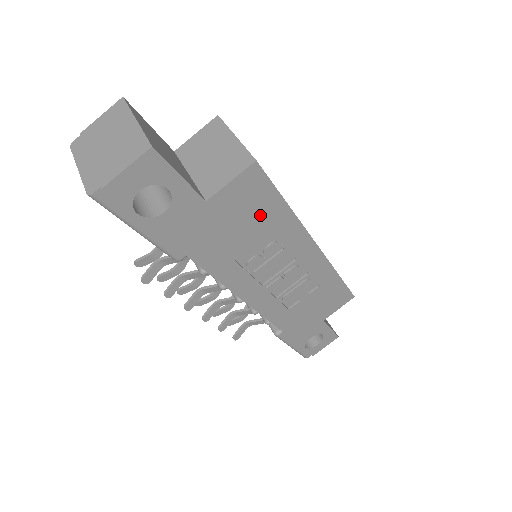
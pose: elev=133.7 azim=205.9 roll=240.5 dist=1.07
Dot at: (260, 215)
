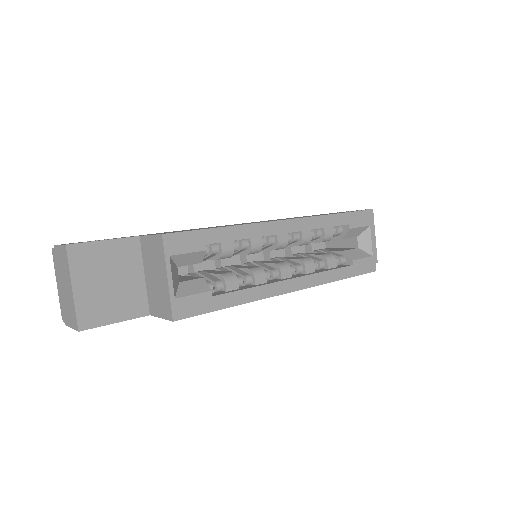
Dot at: occluded
